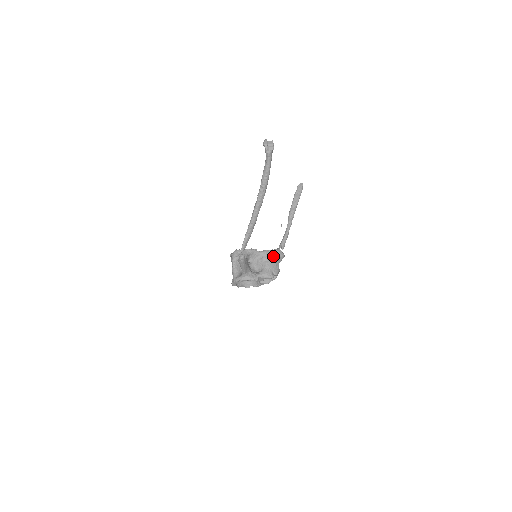
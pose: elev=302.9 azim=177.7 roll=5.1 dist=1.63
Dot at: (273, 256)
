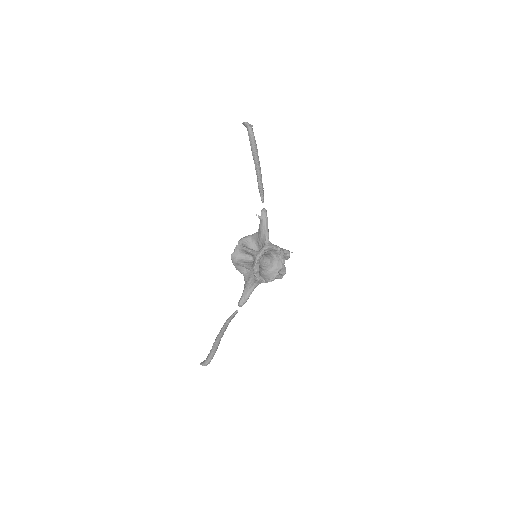
Dot at: occluded
